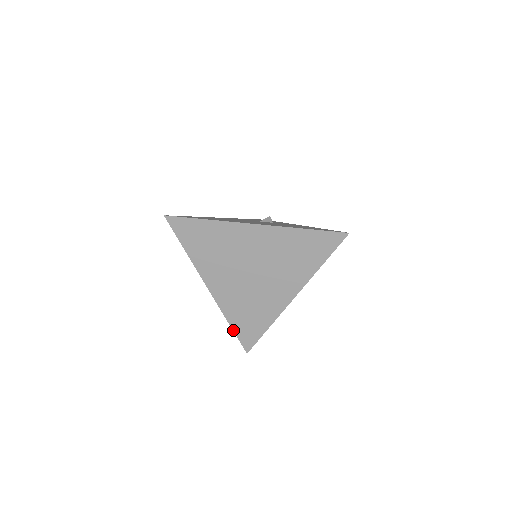
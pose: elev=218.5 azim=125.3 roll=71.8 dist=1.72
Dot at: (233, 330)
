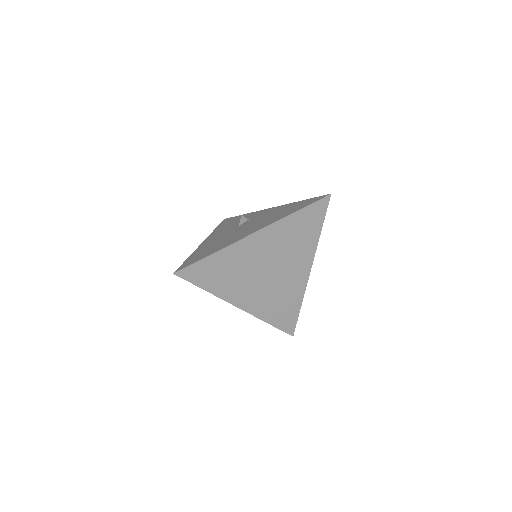
Dot at: (274, 326)
